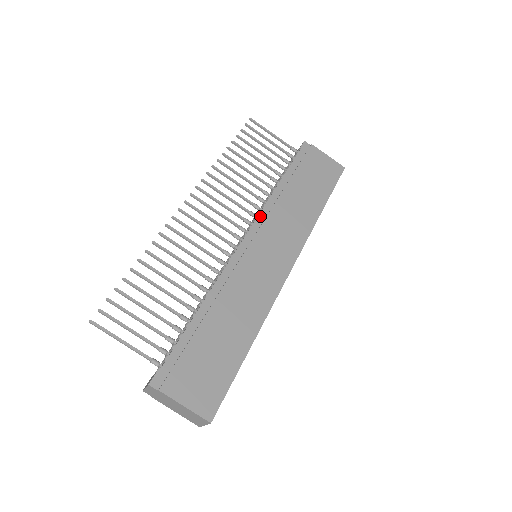
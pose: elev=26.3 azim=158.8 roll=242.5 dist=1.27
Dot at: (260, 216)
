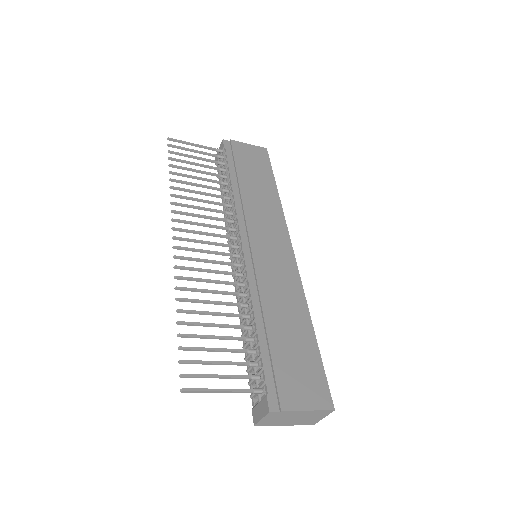
Dot at: (239, 219)
